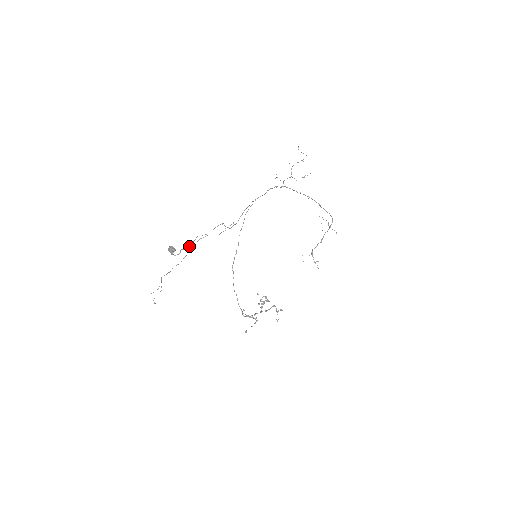
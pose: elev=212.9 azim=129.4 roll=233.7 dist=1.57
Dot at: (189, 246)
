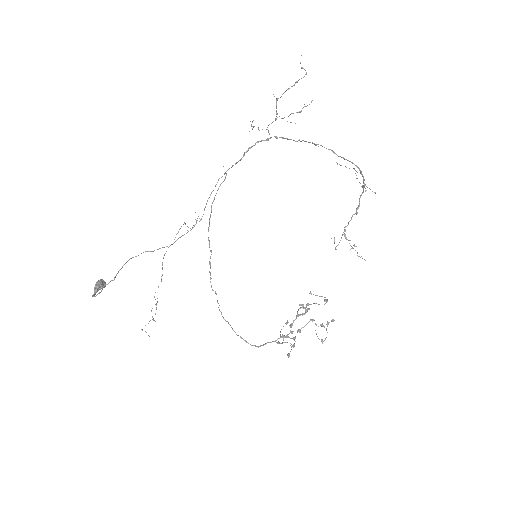
Dot at: occluded
